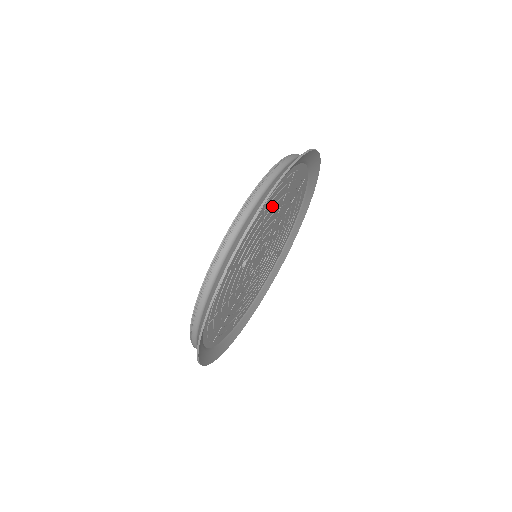
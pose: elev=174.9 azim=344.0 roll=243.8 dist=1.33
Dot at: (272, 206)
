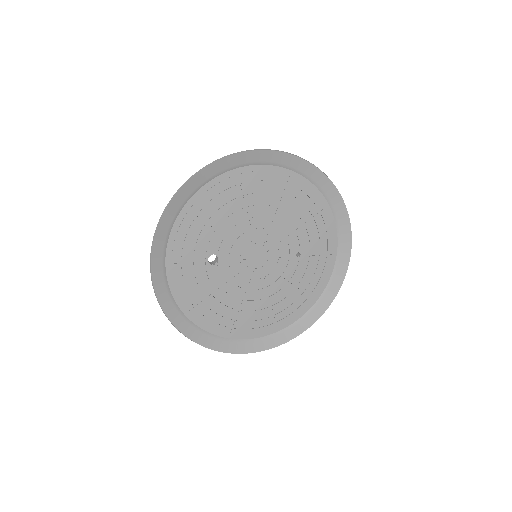
Dot at: (218, 208)
